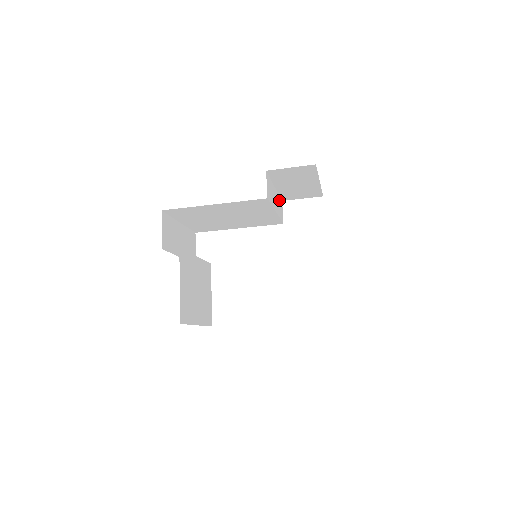
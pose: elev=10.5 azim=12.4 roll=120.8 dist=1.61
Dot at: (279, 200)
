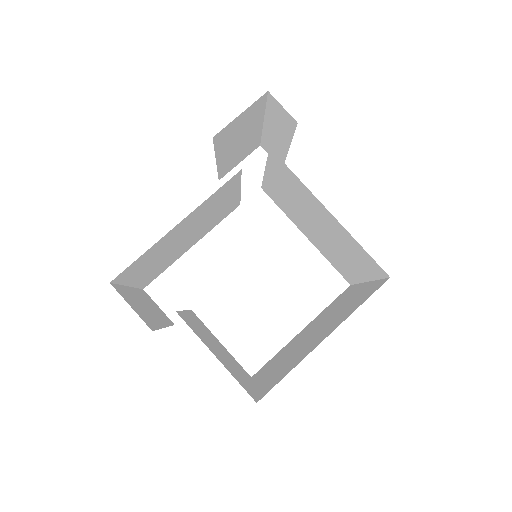
Dot at: occluded
